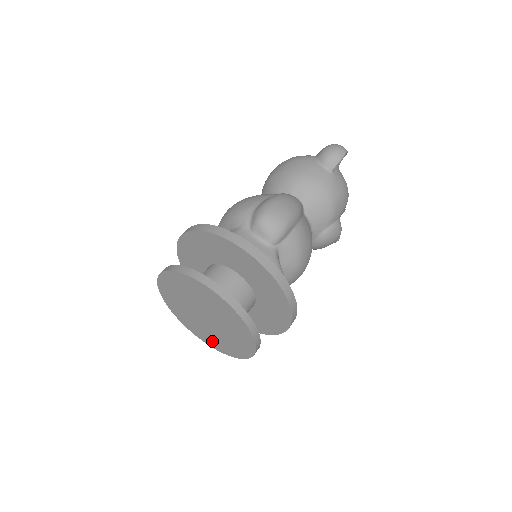
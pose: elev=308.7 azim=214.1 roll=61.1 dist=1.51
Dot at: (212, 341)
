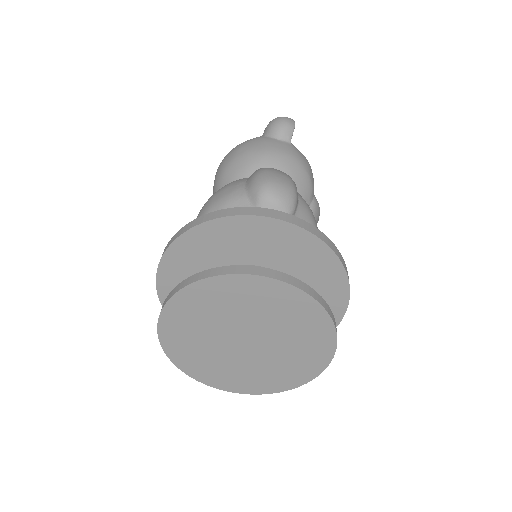
Dot at: (254, 382)
